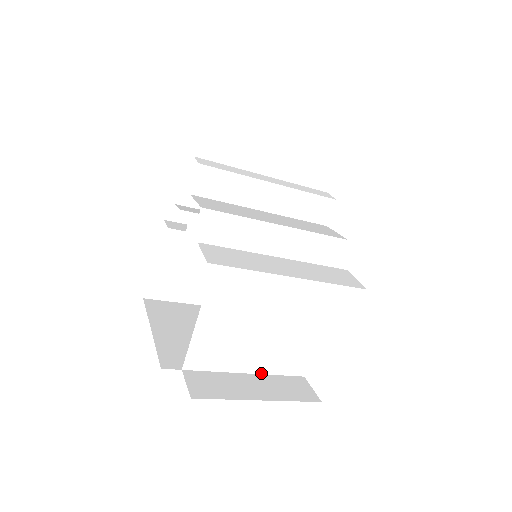
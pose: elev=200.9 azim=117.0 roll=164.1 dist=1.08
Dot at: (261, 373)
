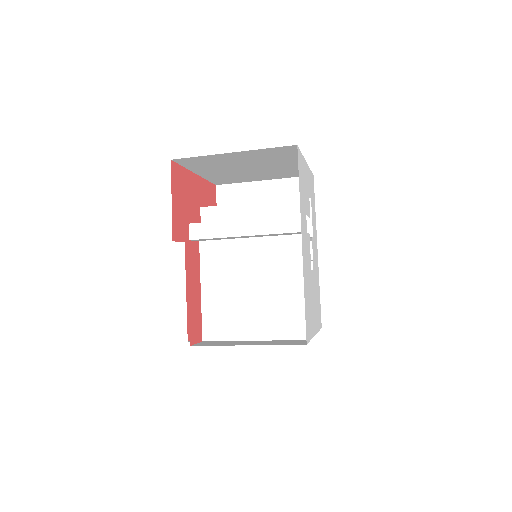
Dot at: (268, 339)
